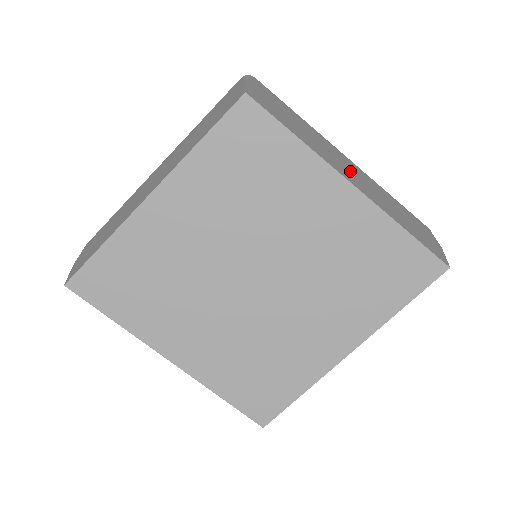
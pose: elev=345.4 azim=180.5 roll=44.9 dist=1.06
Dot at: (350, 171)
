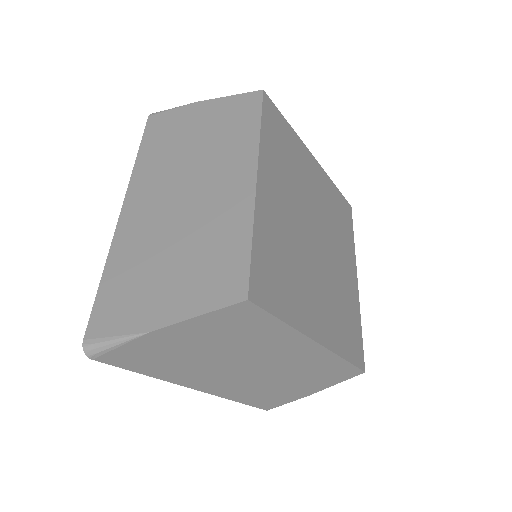
Dot at: occluded
